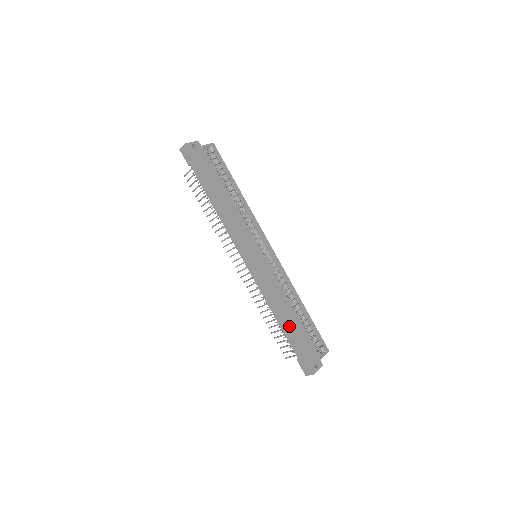
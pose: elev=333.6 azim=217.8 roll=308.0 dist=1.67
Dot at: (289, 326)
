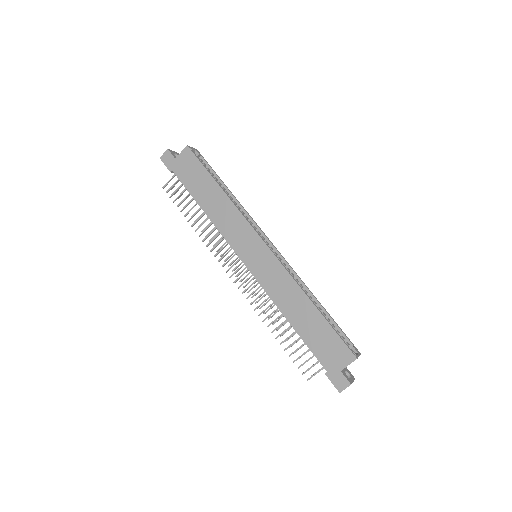
Dot at: (309, 327)
